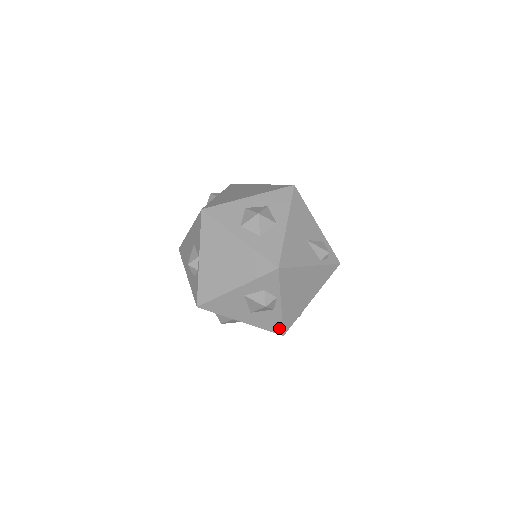
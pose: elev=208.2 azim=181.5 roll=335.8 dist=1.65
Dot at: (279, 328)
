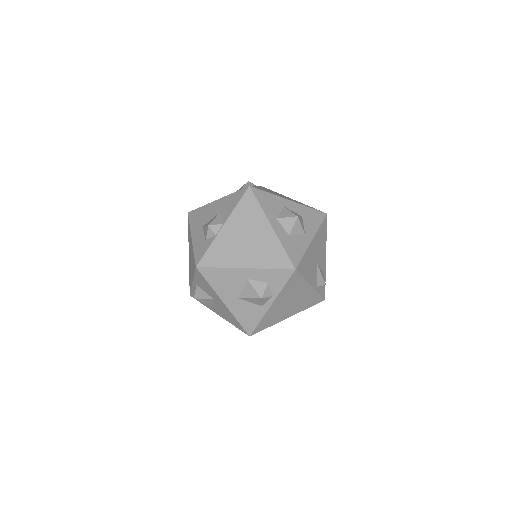
Dot at: (252, 327)
